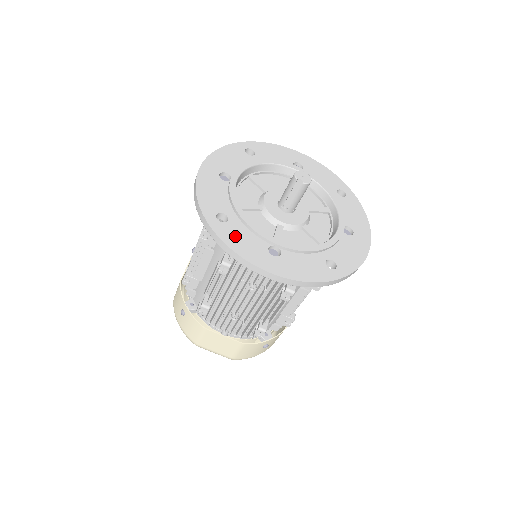
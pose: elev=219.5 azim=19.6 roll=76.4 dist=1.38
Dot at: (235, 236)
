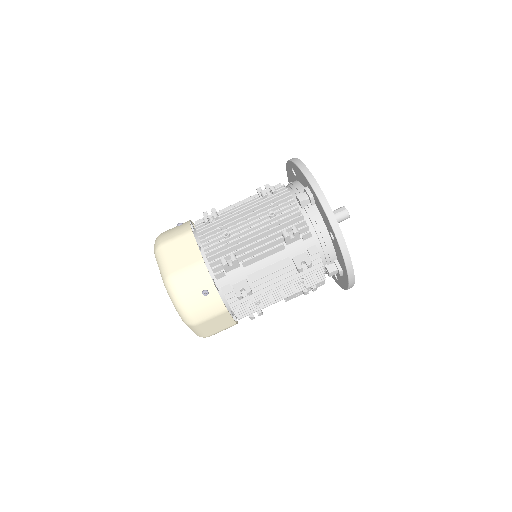
Dot at: occluded
